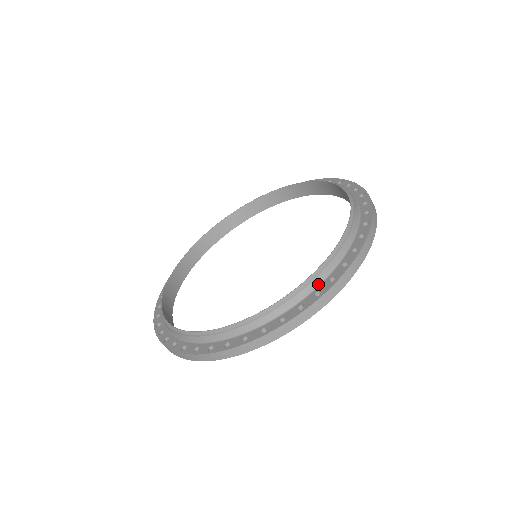
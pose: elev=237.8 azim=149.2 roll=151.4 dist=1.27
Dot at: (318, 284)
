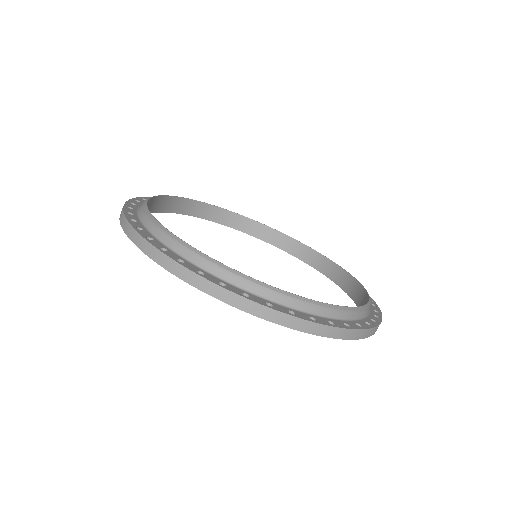
Dot at: (257, 294)
